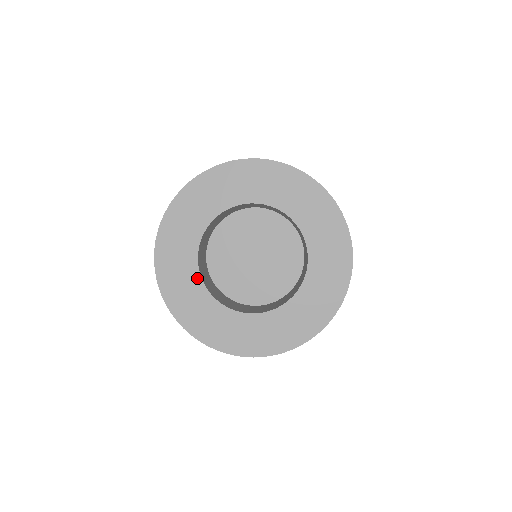
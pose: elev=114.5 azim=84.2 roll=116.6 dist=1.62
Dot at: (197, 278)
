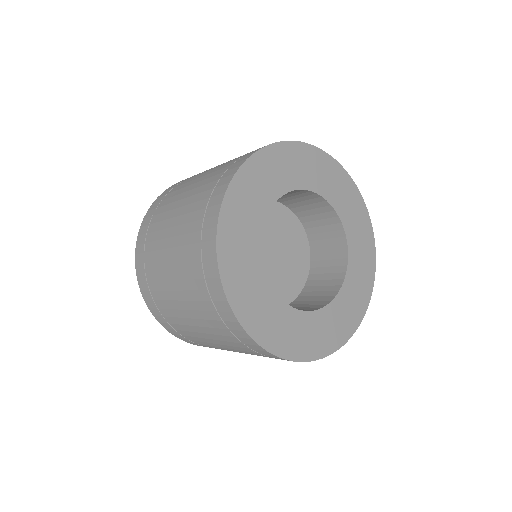
Dot at: (267, 287)
